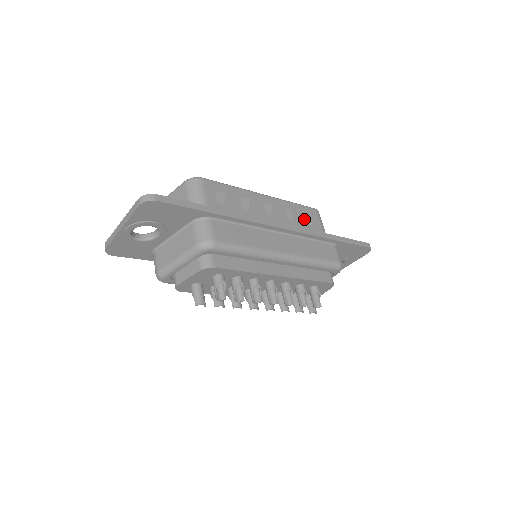
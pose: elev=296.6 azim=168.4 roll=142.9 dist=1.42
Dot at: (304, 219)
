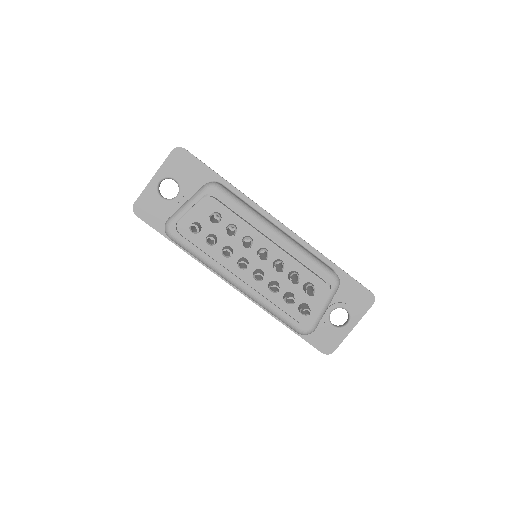
Dot at: occluded
